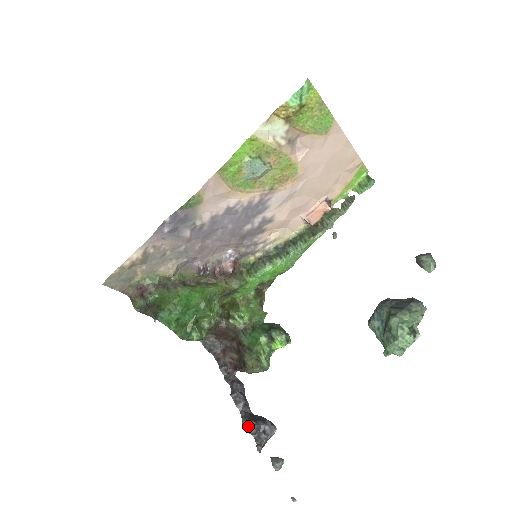
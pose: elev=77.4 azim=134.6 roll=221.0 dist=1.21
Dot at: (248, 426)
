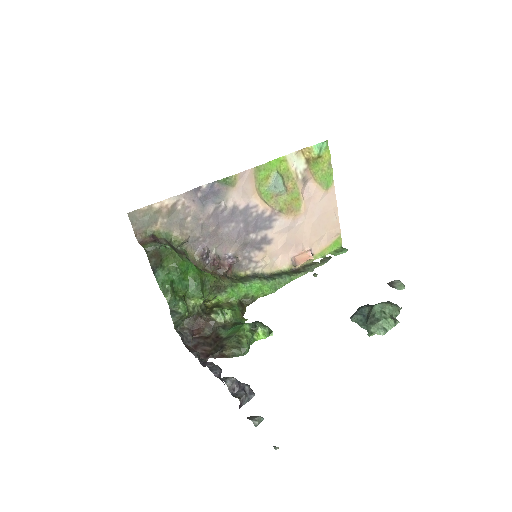
Dot at: (229, 378)
